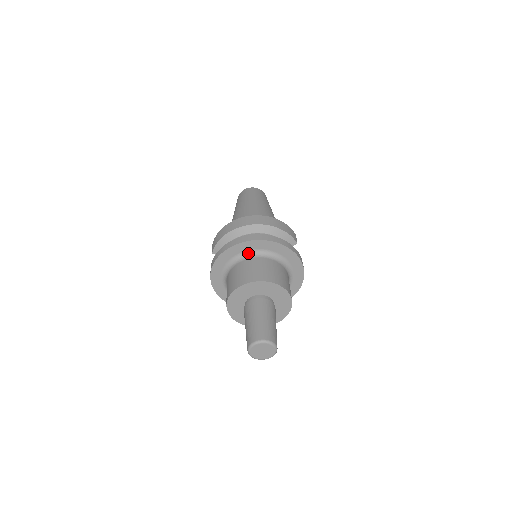
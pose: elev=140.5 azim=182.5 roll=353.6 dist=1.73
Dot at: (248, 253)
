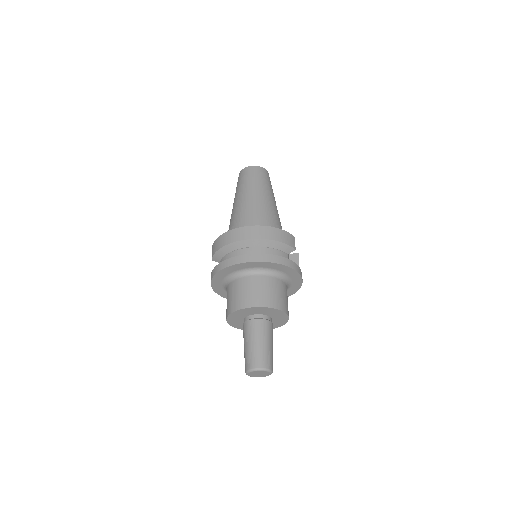
Dot at: (244, 271)
